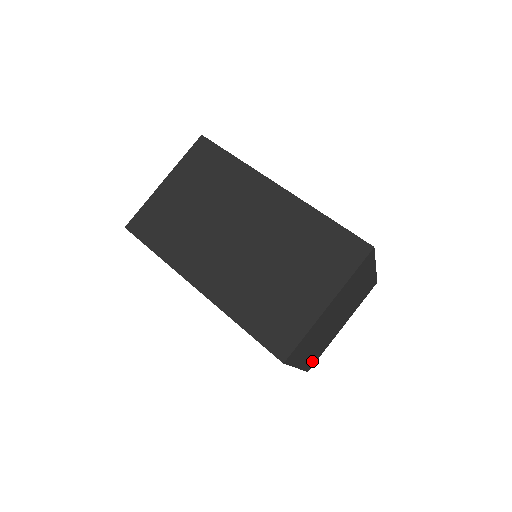
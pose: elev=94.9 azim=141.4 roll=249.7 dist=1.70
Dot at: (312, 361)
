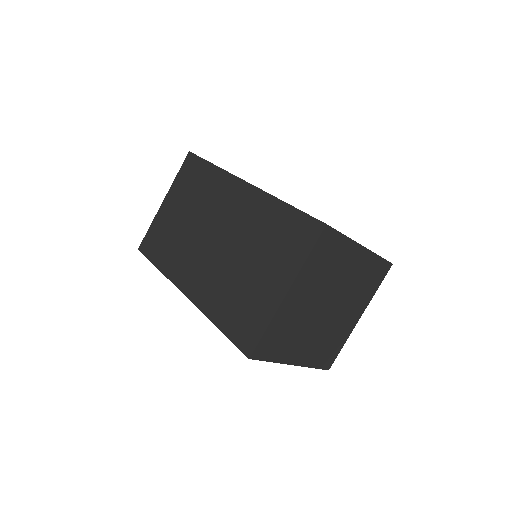
Dot at: (325, 358)
